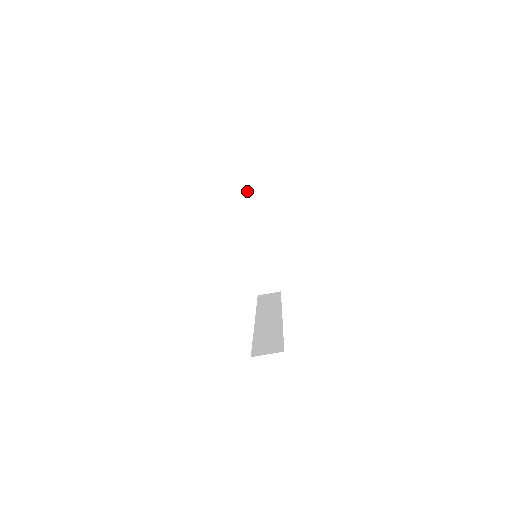
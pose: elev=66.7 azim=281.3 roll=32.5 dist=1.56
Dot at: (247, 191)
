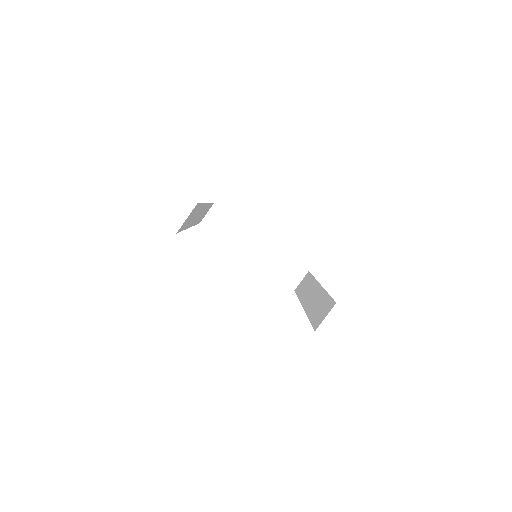
Dot at: (212, 219)
